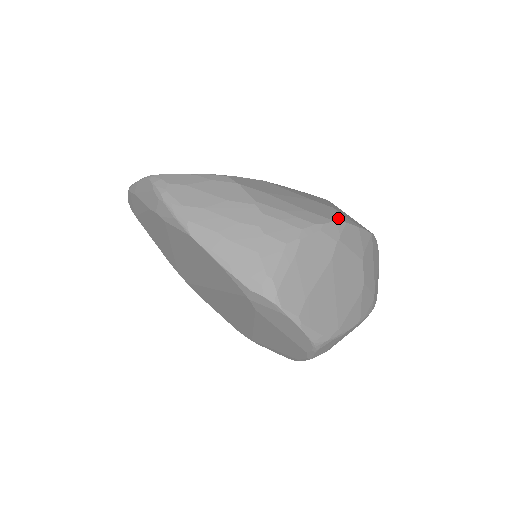
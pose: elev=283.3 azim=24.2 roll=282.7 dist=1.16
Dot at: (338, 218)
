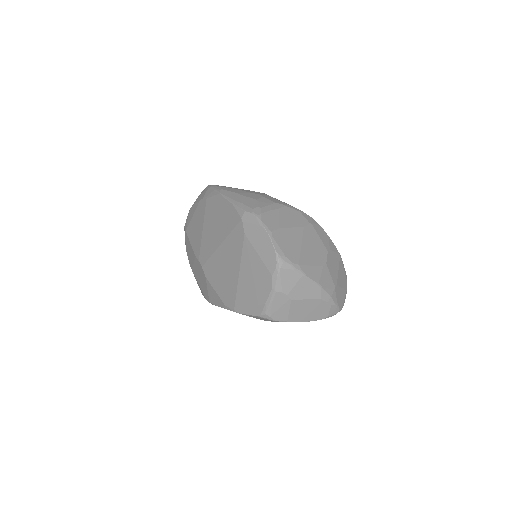
Dot at: (315, 221)
